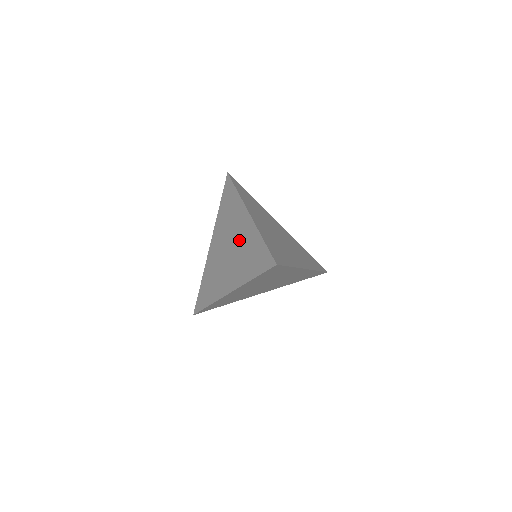
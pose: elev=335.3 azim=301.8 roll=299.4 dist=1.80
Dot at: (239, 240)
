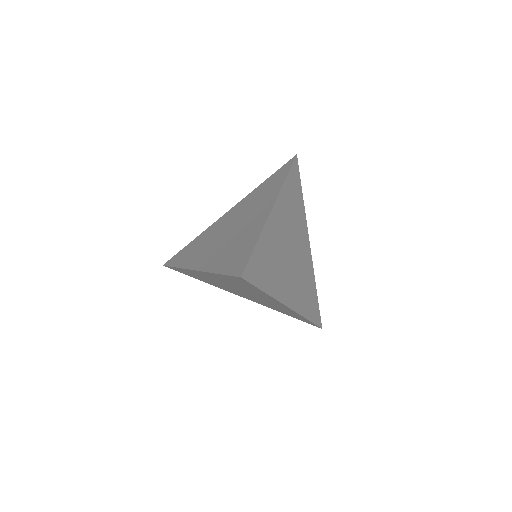
Dot at: (244, 226)
